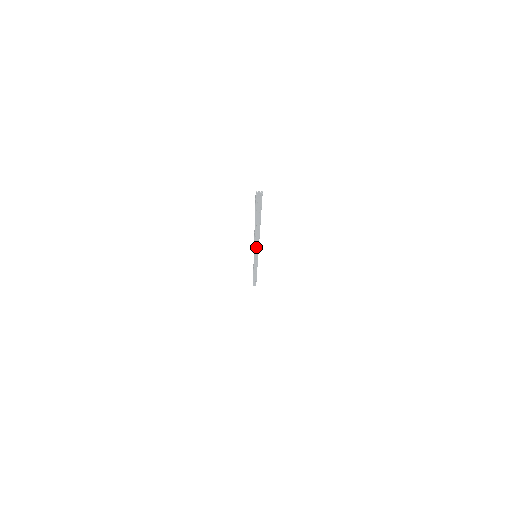
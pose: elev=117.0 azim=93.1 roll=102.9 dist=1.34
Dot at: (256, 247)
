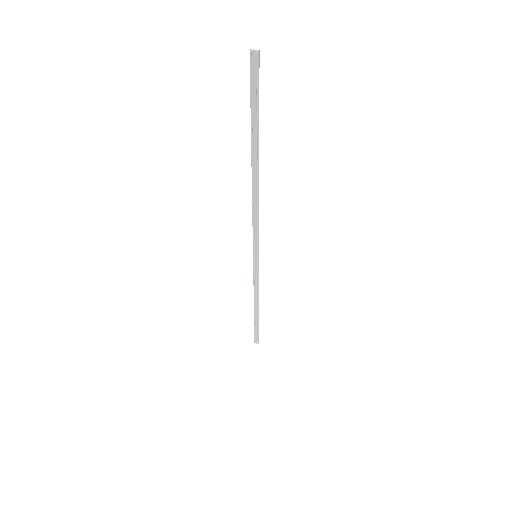
Dot at: (255, 227)
